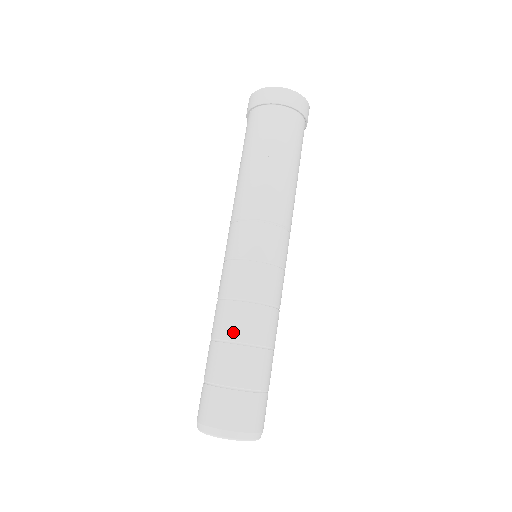
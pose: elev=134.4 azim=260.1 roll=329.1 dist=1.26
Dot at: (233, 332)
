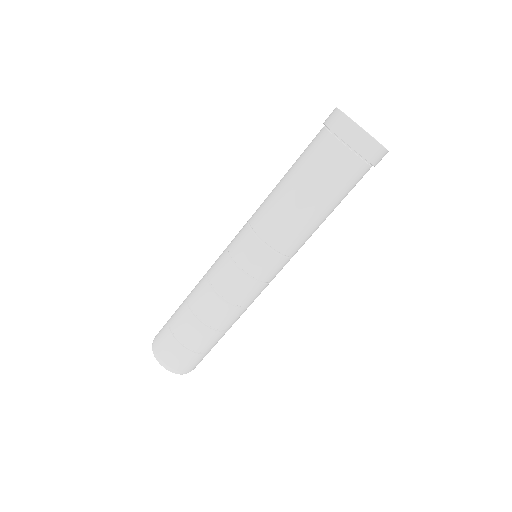
Dot at: (192, 296)
